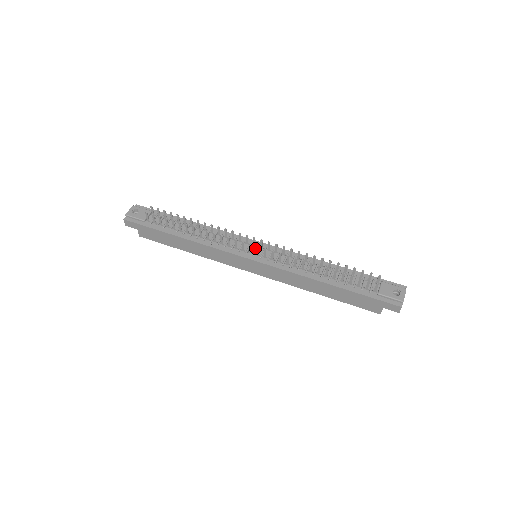
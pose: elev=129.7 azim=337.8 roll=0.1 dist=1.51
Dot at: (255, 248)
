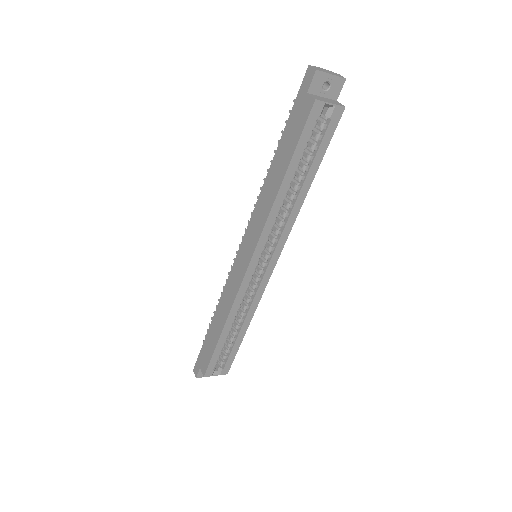
Dot at: occluded
